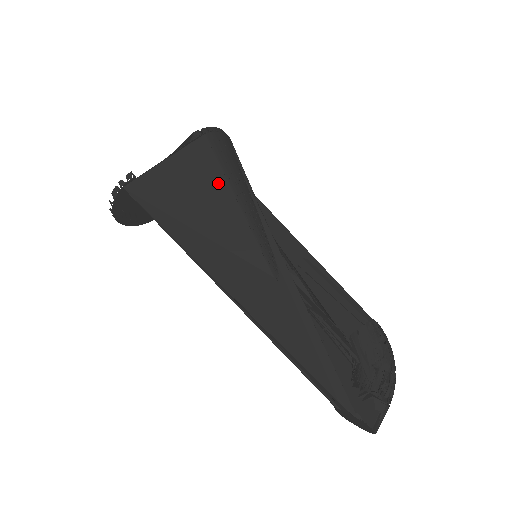
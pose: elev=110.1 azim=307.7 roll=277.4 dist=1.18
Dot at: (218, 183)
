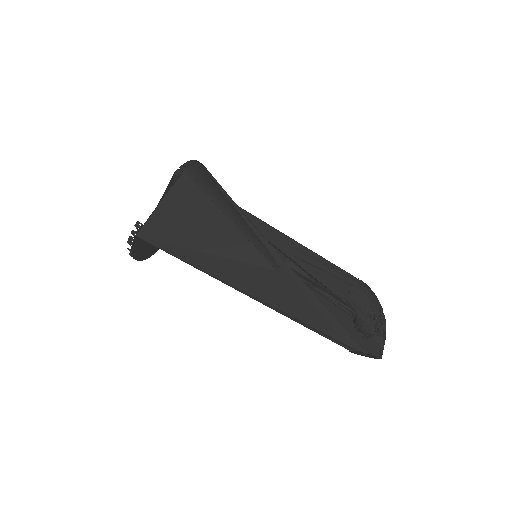
Dot at: (209, 209)
